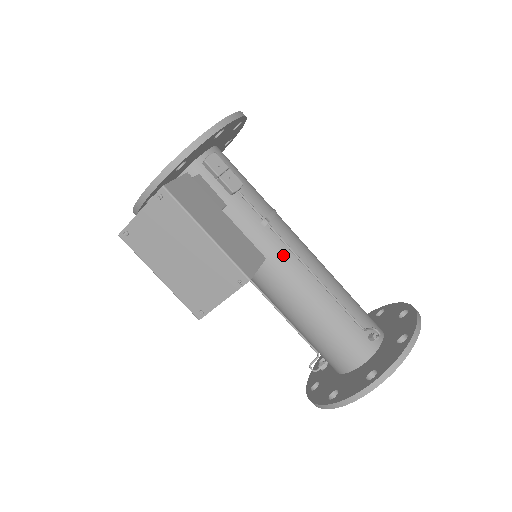
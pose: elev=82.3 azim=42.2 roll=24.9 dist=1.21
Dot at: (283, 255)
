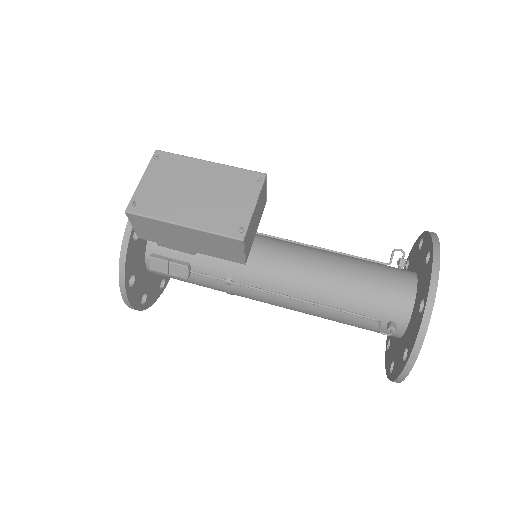
Dot at: (278, 241)
